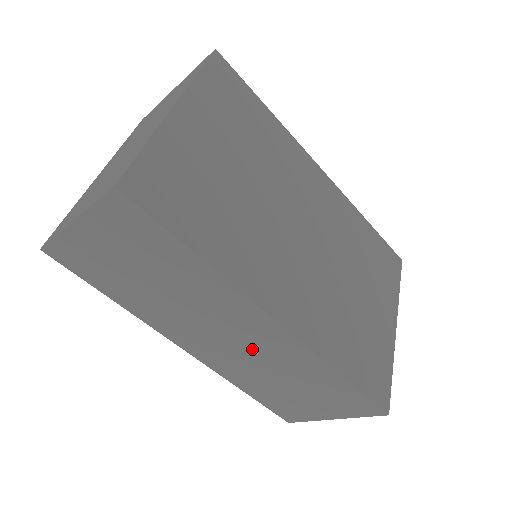
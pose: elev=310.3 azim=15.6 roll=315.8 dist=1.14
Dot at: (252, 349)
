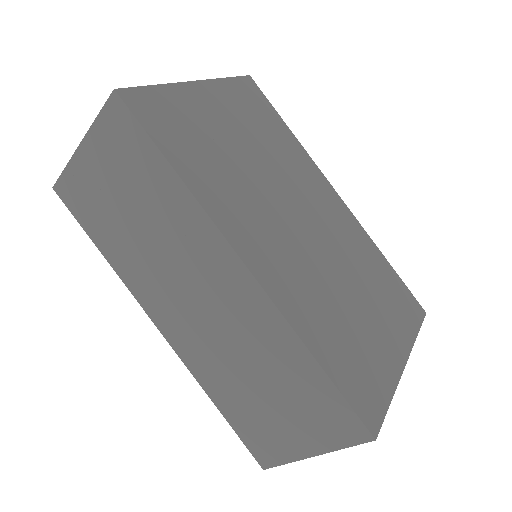
Dot at: (222, 318)
